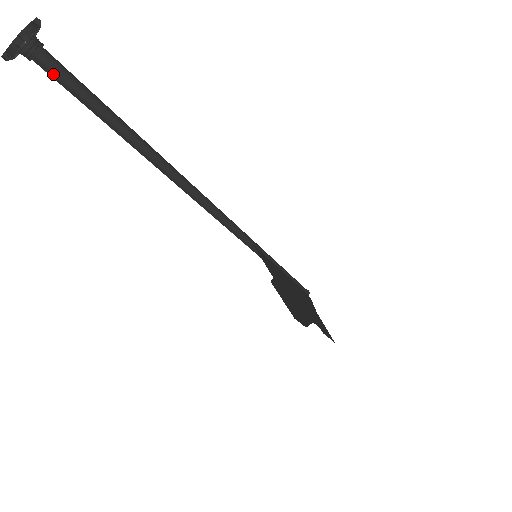
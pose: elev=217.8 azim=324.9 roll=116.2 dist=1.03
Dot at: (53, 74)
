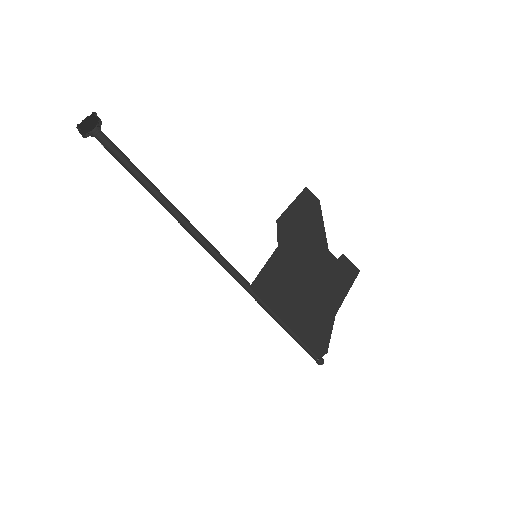
Dot at: (102, 145)
